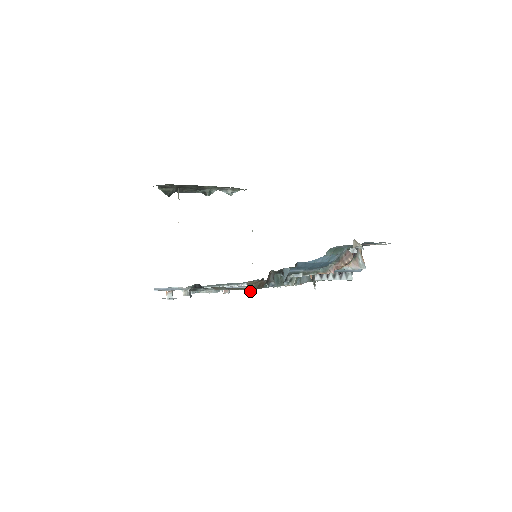
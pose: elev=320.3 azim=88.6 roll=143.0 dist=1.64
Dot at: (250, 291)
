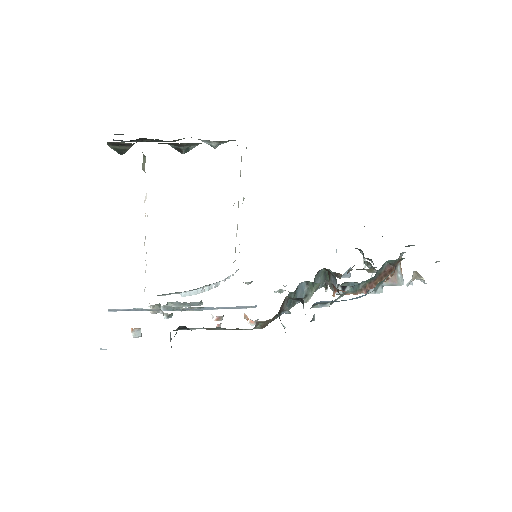
Dot at: (254, 323)
